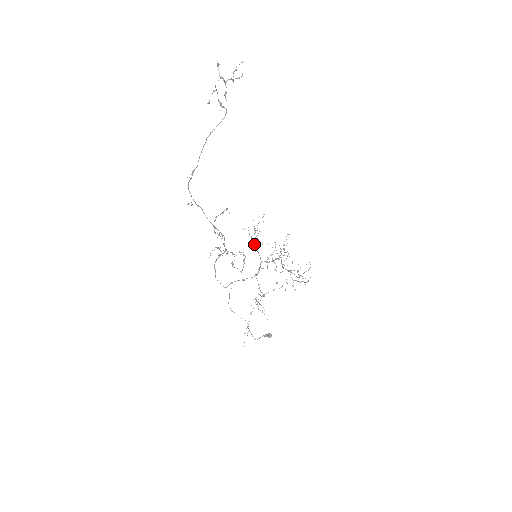
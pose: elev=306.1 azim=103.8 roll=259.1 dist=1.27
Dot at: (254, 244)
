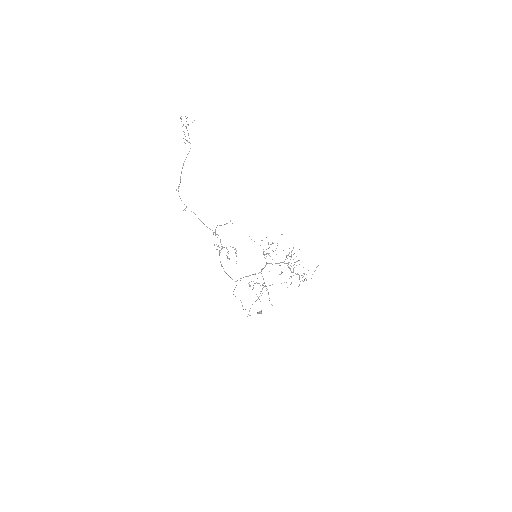
Dot at: (263, 251)
